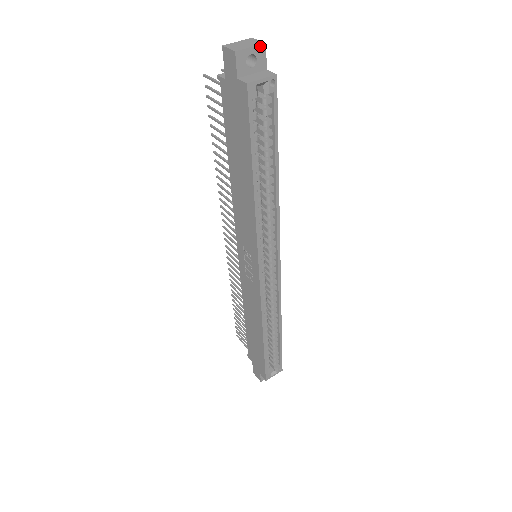
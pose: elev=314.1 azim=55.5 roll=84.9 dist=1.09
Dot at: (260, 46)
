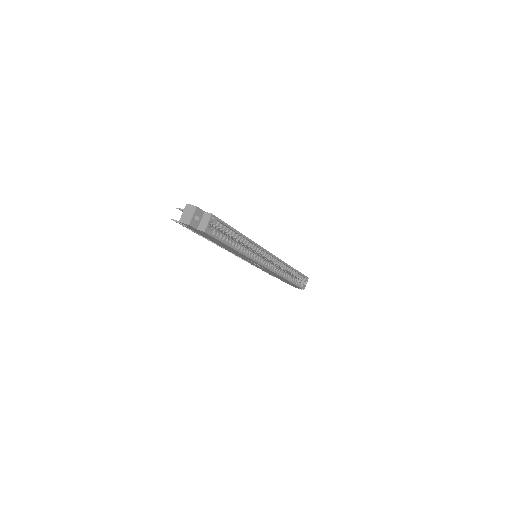
Dot at: (196, 210)
